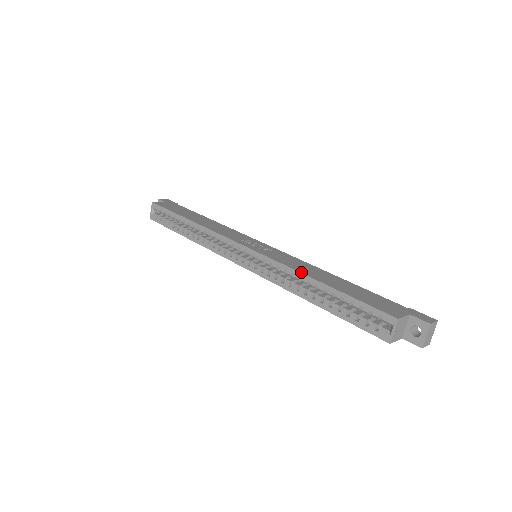
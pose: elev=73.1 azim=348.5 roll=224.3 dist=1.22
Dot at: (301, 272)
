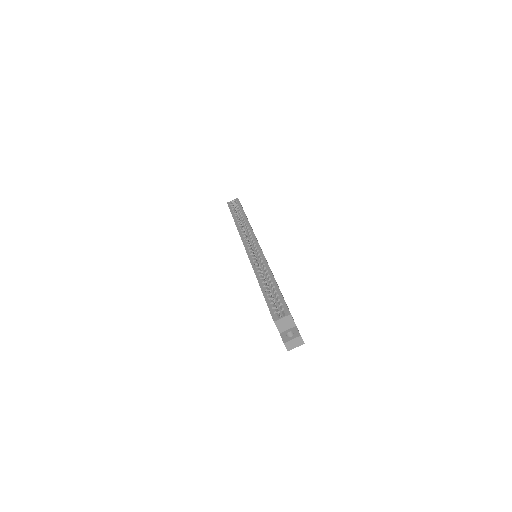
Dot at: occluded
